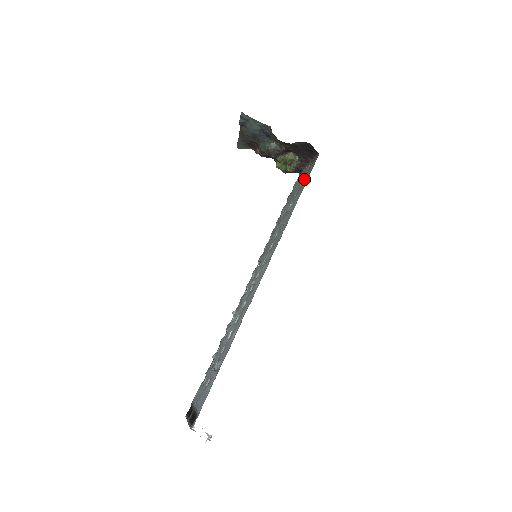
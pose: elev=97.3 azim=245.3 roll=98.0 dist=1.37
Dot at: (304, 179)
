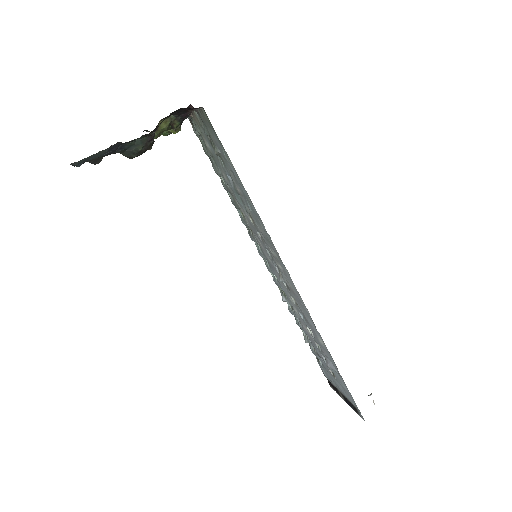
Dot at: (214, 144)
